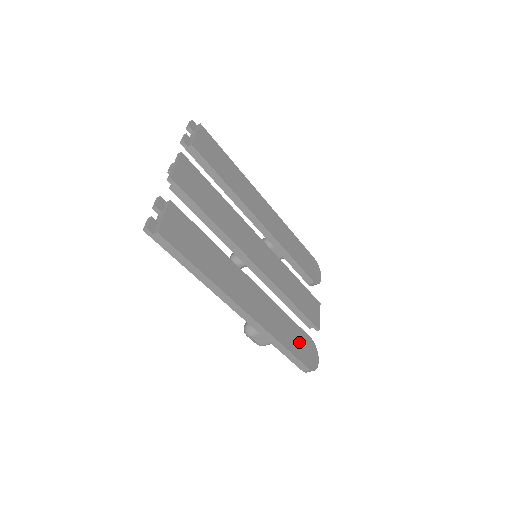
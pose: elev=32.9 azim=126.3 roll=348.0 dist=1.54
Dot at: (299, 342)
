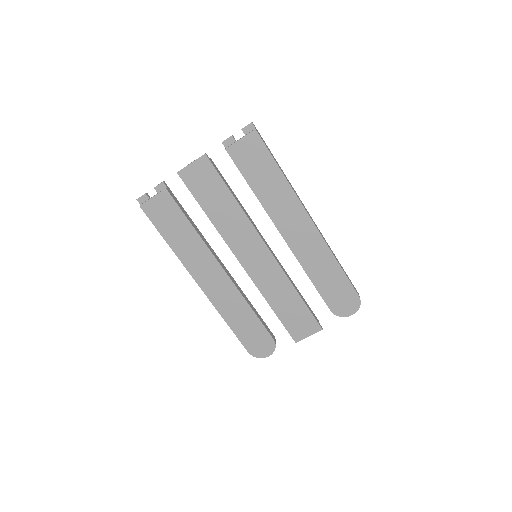
Dot at: (252, 332)
